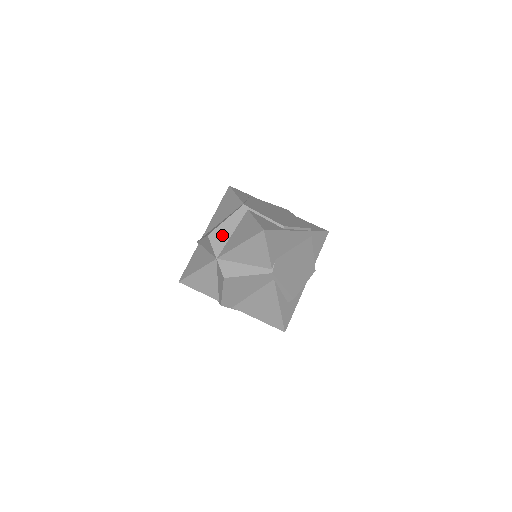
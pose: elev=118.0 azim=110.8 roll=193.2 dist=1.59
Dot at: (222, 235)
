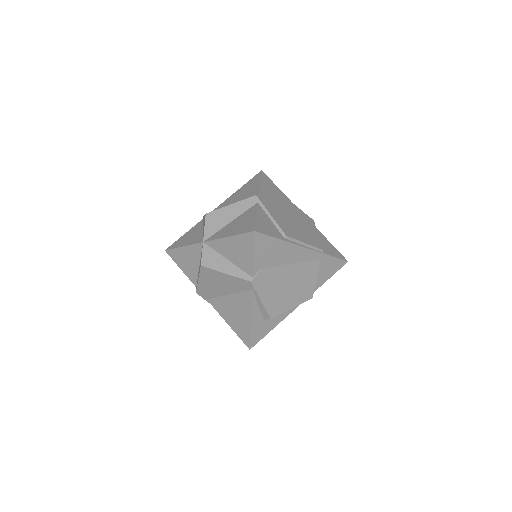
Dot at: (220, 219)
